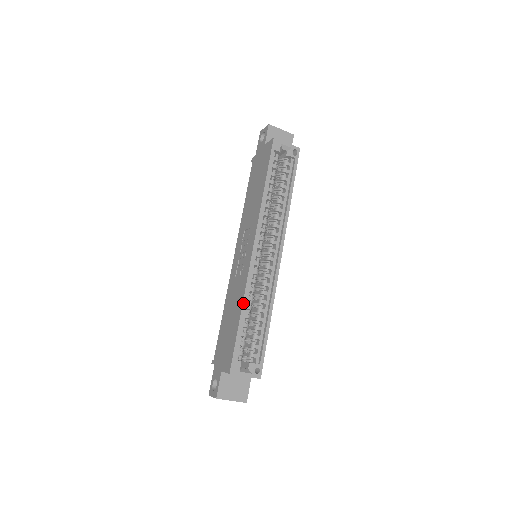
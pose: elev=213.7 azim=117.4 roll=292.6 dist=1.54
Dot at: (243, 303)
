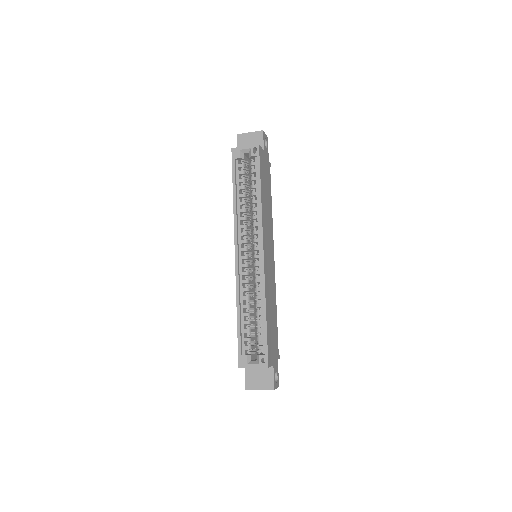
Dot at: (237, 304)
